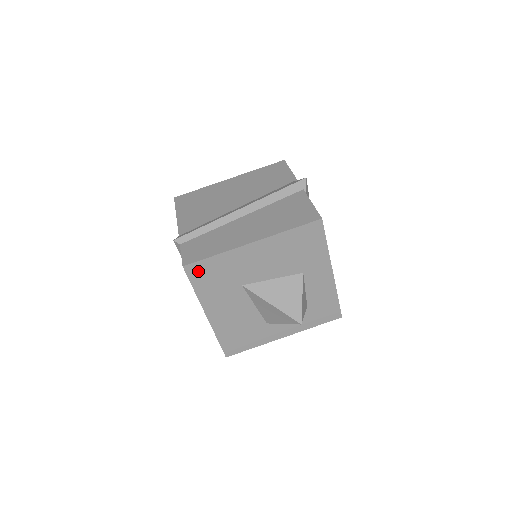
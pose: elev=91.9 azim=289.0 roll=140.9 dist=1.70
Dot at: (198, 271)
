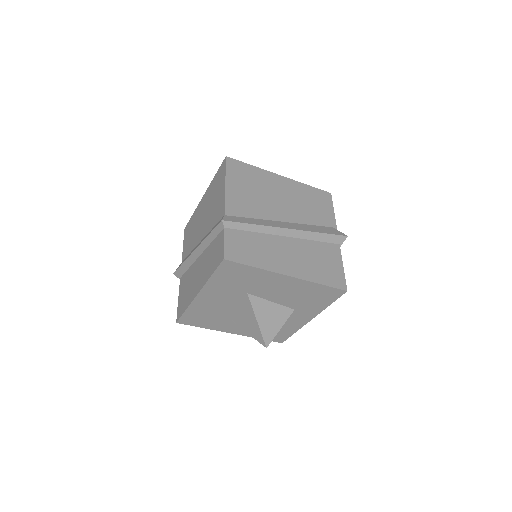
Dot at: (230, 268)
